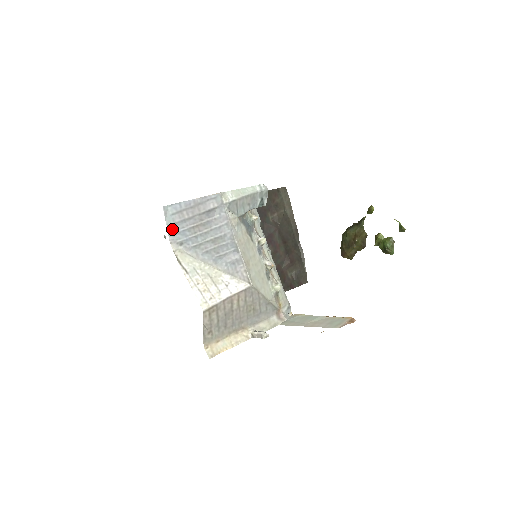
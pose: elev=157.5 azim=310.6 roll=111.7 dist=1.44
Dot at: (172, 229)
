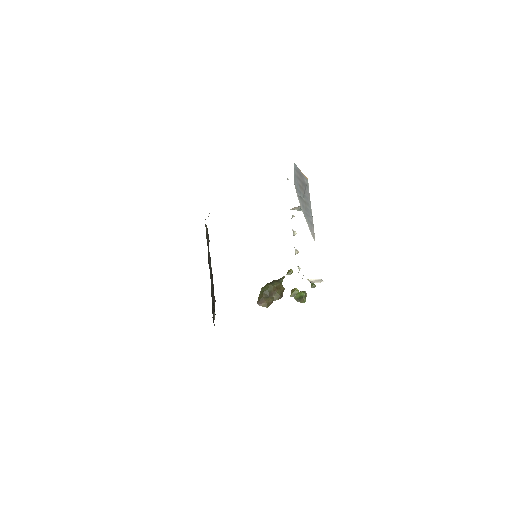
Dot at: (295, 177)
